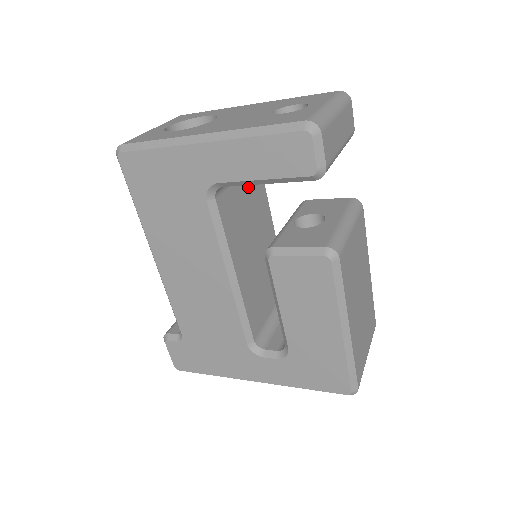
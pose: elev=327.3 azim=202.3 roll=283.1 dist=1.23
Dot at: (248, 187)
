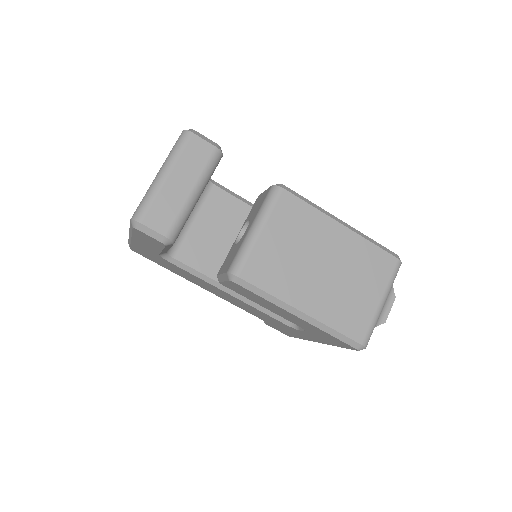
Dot at: (210, 217)
